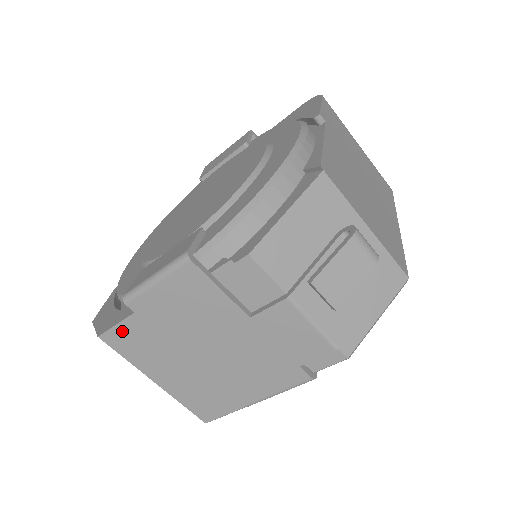
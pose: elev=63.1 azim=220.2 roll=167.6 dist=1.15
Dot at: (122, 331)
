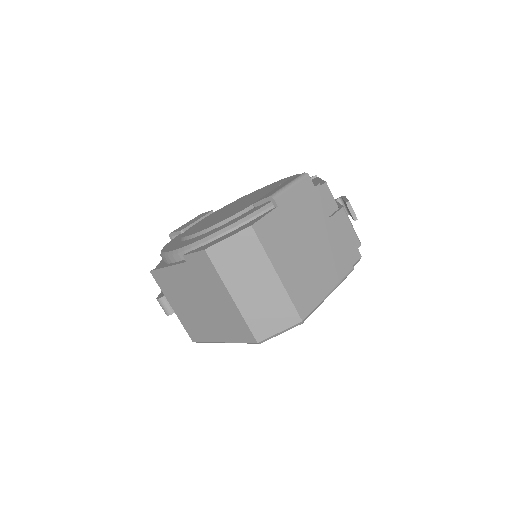
Dot at: (267, 222)
